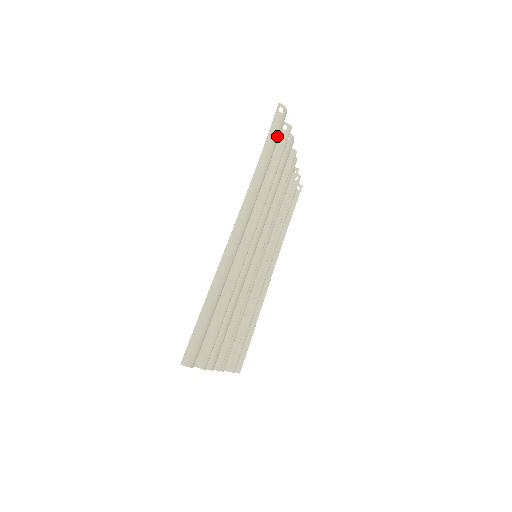
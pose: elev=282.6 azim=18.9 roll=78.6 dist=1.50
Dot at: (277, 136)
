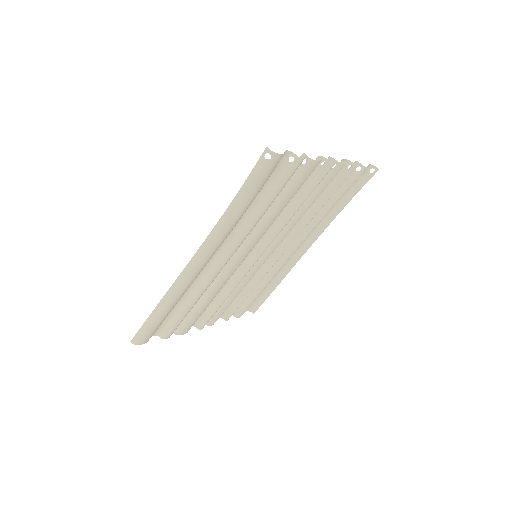
Dot at: (260, 182)
